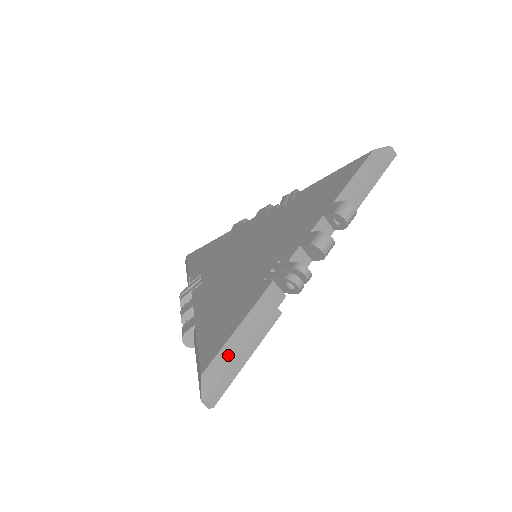
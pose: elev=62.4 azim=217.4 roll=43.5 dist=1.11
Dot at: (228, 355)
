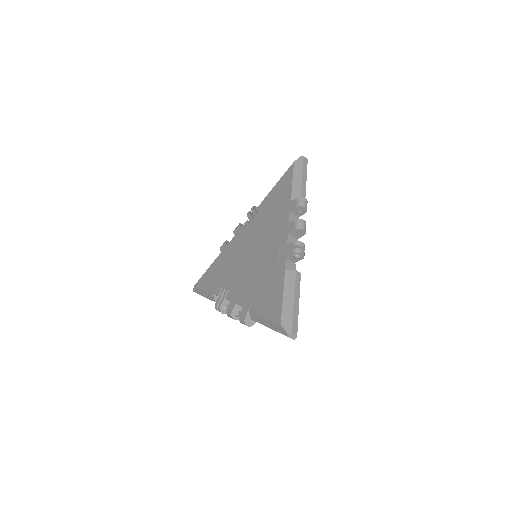
Dot at: (288, 307)
